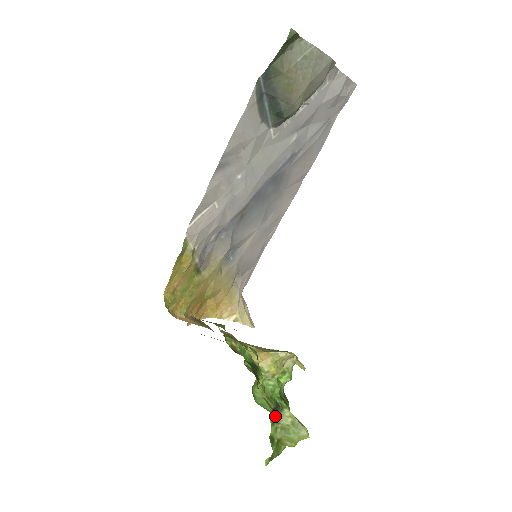
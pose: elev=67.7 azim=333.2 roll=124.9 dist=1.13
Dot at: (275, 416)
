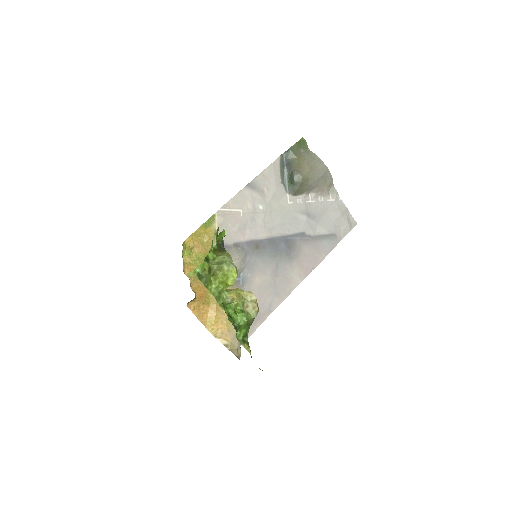
Dot at: (218, 251)
